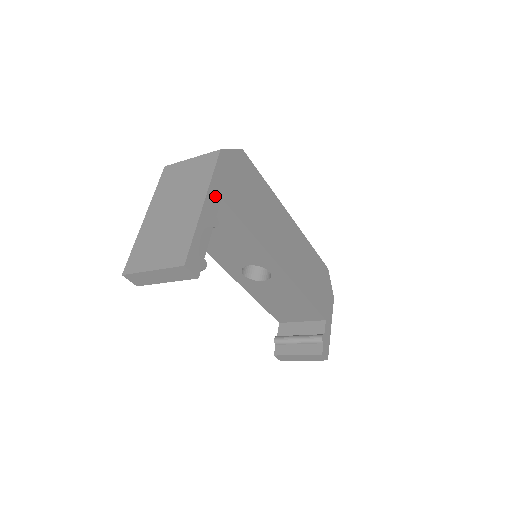
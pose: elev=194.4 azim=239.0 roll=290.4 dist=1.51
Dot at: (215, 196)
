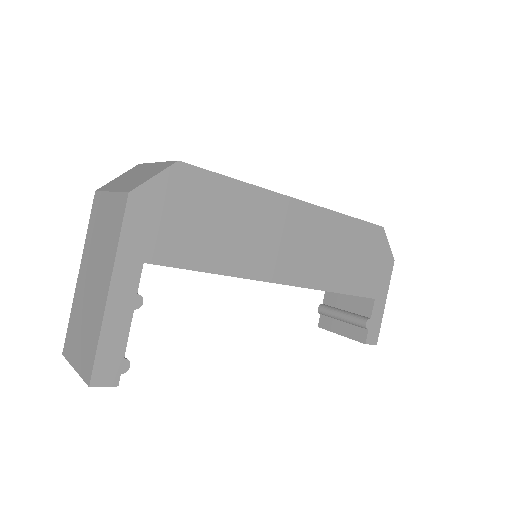
Dot at: (130, 268)
